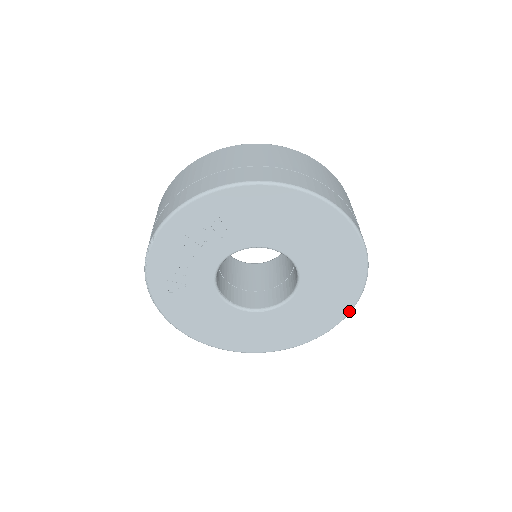
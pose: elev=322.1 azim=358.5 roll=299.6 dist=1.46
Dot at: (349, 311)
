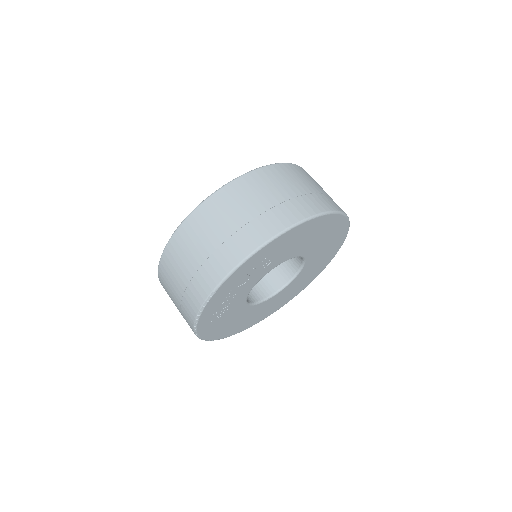
Dot at: (324, 268)
